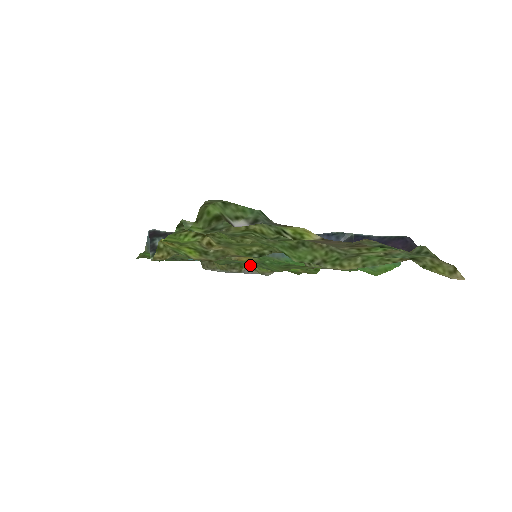
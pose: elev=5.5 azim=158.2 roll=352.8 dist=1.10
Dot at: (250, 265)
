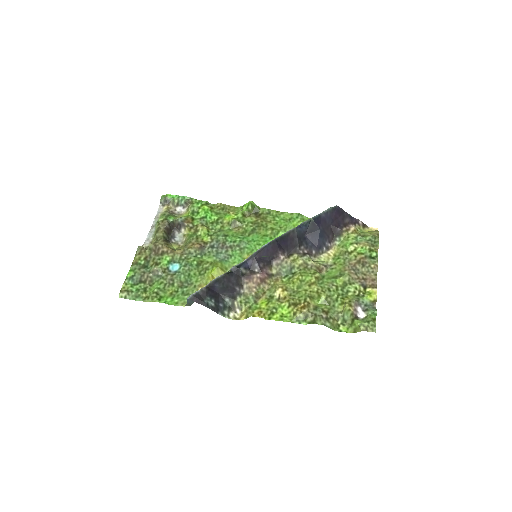
Dot at: (200, 234)
